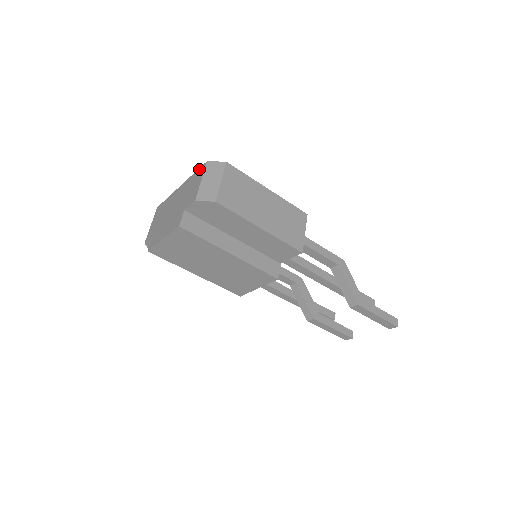
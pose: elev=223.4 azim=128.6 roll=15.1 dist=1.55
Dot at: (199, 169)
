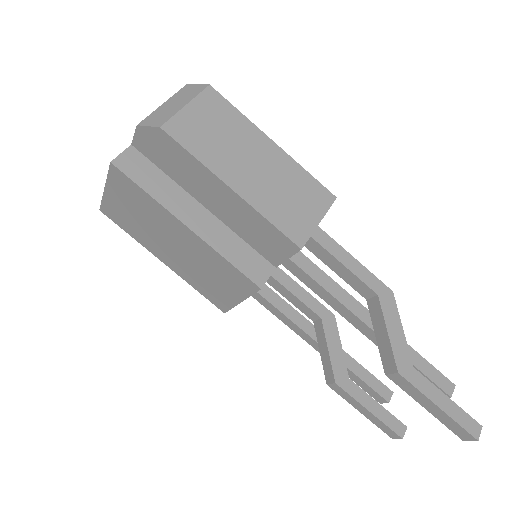
Dot at: occluded
